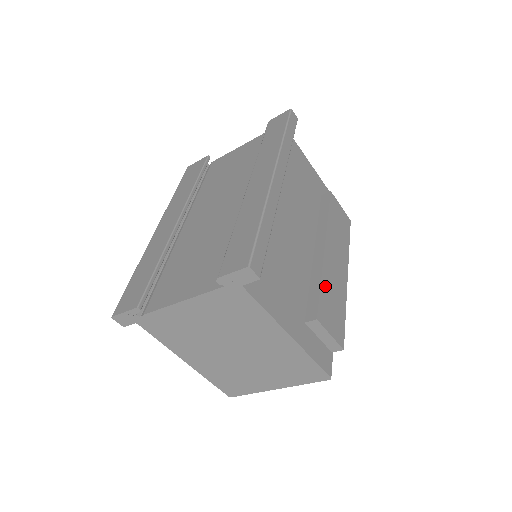
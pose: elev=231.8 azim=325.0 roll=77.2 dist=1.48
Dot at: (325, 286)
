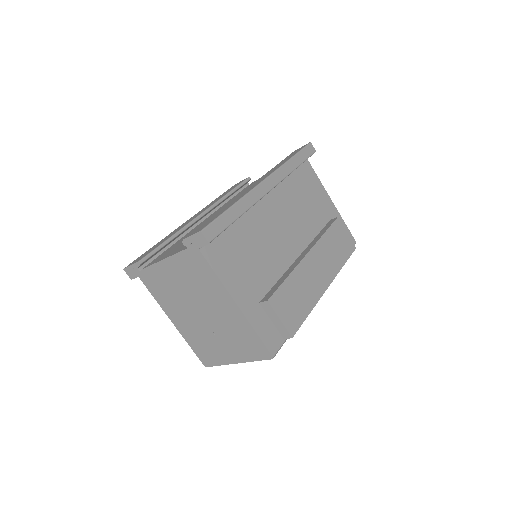
Dot at: (292, 282)
